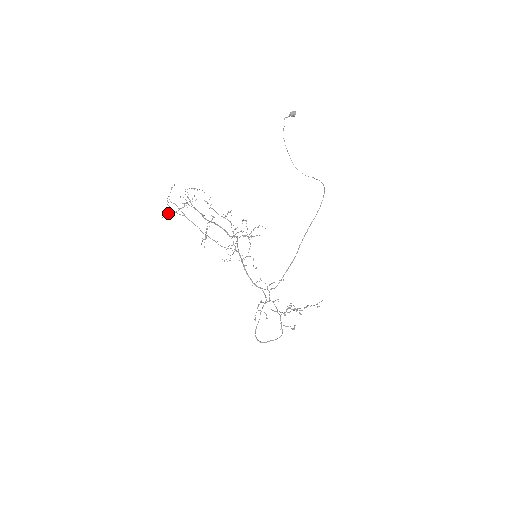
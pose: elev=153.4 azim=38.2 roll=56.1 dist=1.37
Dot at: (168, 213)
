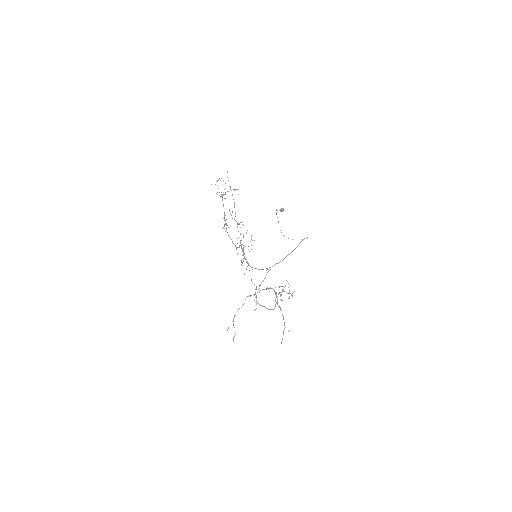
Dot at: occluded
